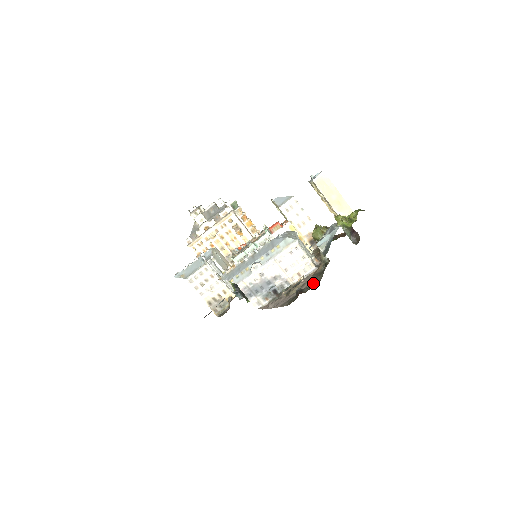
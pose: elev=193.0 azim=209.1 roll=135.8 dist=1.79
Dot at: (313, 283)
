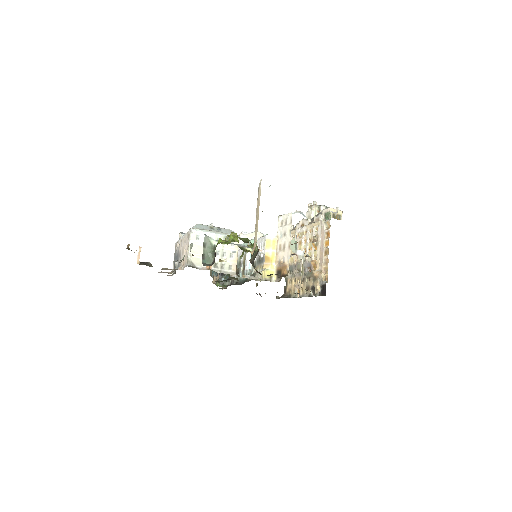
Dot at: occluded
